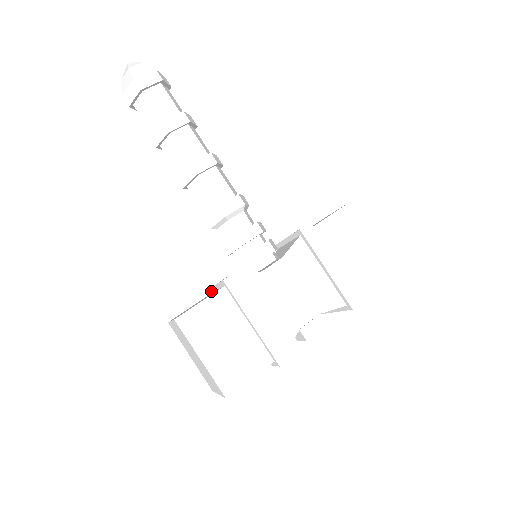
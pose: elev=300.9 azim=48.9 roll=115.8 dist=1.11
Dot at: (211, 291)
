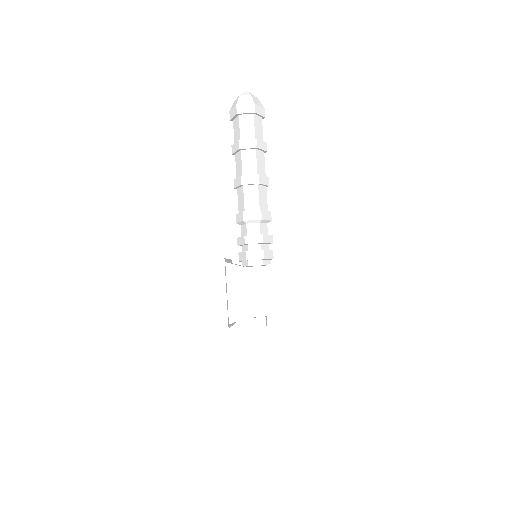
Dot at: occluded
